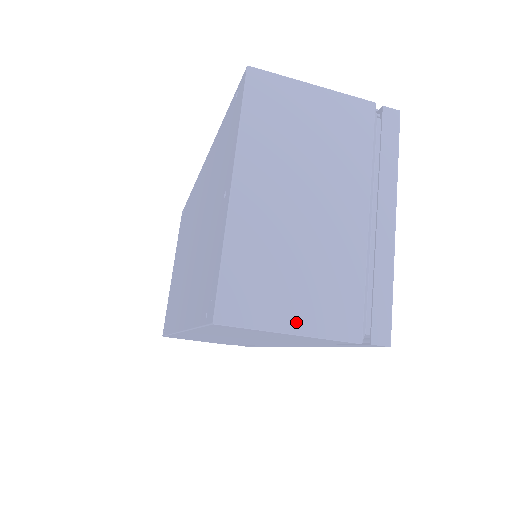
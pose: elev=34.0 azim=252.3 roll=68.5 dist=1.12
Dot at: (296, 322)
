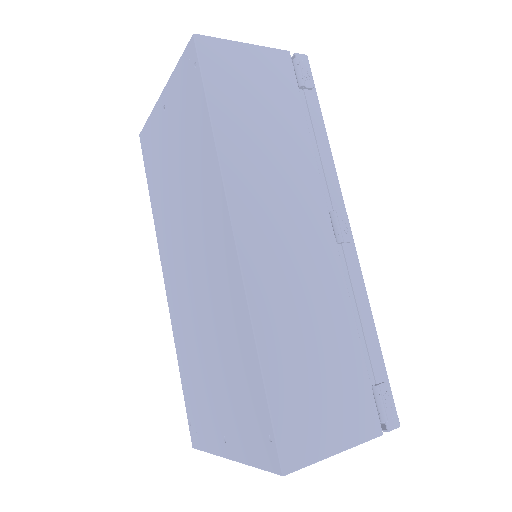
Dot at: occluded
